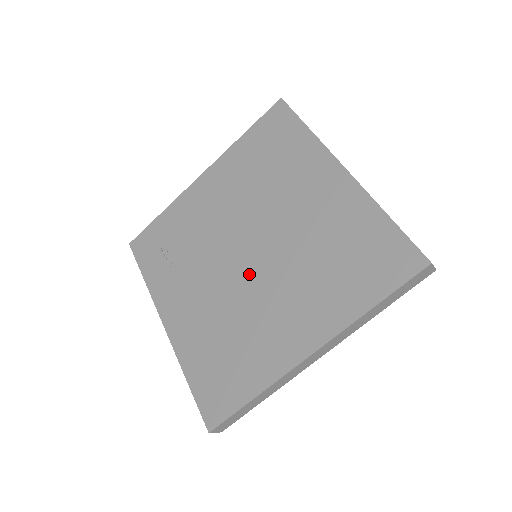
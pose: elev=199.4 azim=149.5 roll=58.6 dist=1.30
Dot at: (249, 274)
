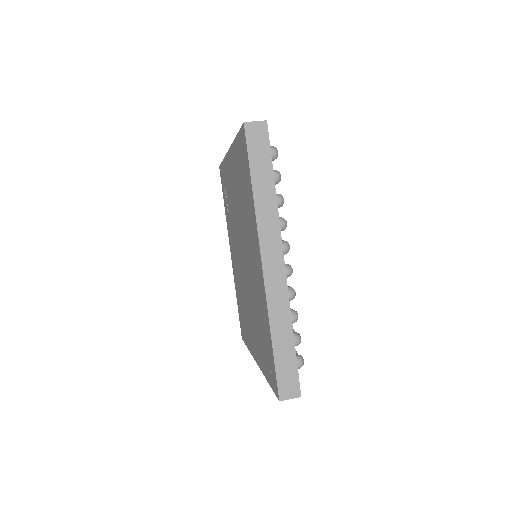
Dot at: (243, 275)
